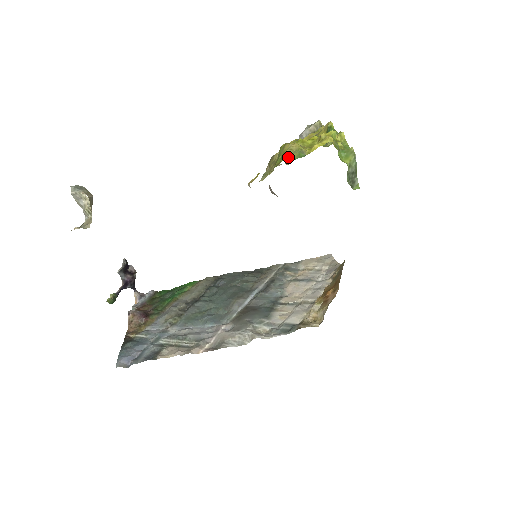
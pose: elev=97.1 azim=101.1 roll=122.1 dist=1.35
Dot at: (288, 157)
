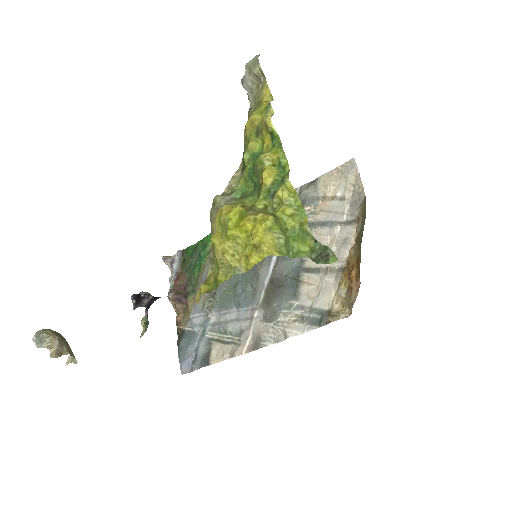
Dot at: (223, 278)
